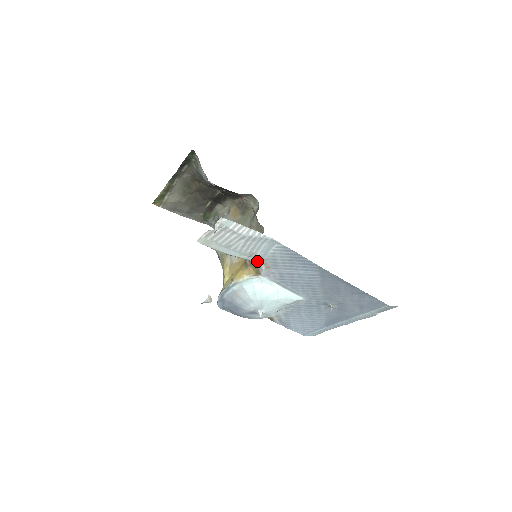
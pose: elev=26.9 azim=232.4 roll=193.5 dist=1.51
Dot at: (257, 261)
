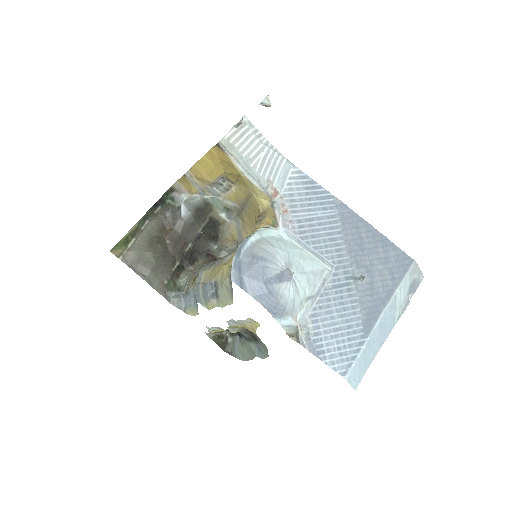
Dot at: (274, 200)
